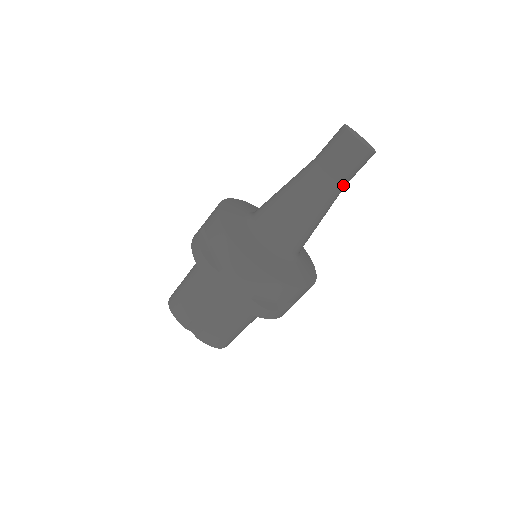
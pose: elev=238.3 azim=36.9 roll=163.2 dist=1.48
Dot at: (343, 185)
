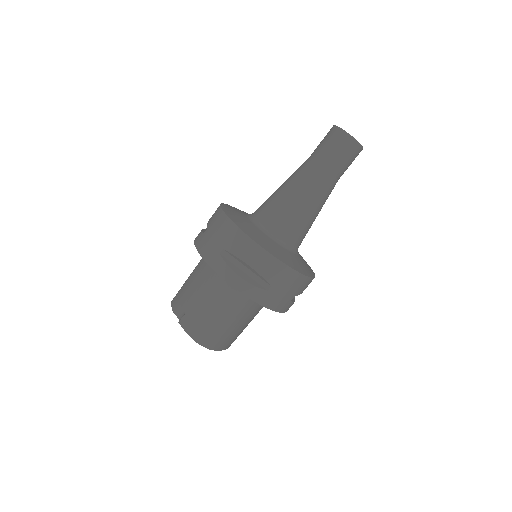
Dot at: (328, 171)
